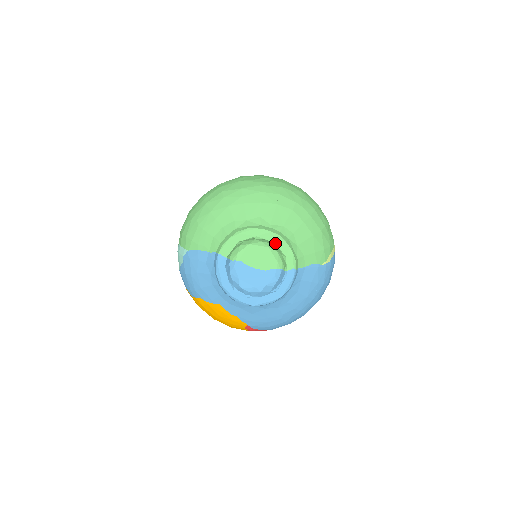
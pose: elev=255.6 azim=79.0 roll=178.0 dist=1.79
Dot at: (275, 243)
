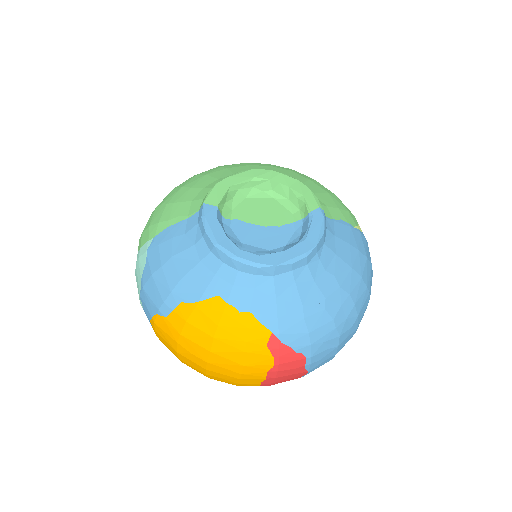
Dot at: (282, 182)
